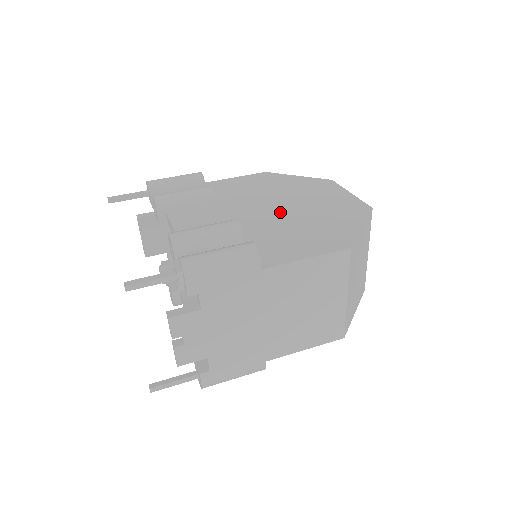
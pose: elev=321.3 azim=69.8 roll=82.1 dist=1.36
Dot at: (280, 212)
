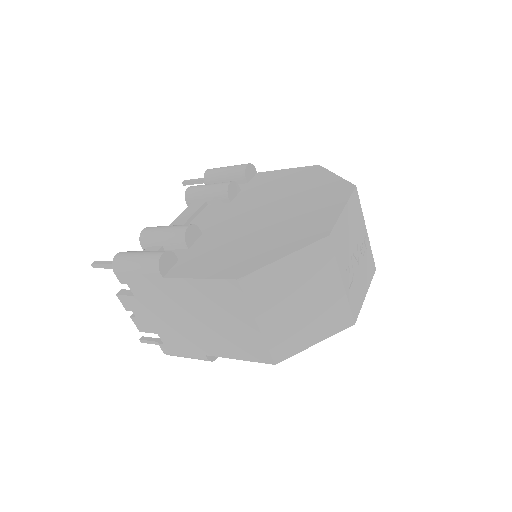
Dot at: (255, 220)
